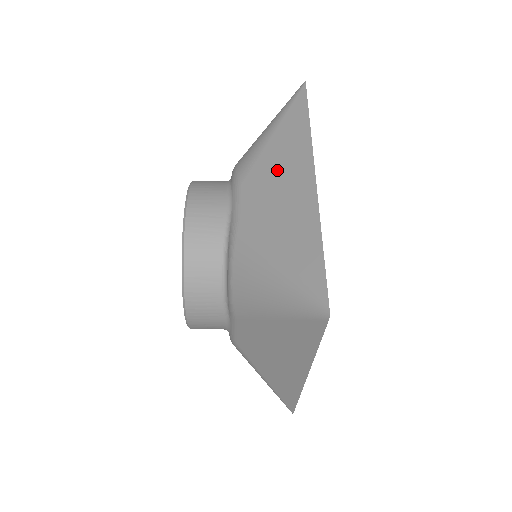
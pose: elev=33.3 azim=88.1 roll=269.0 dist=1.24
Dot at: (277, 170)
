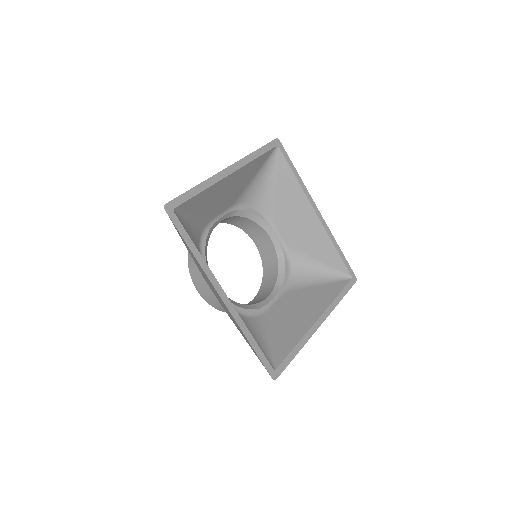
Dot at: (208, 281)
